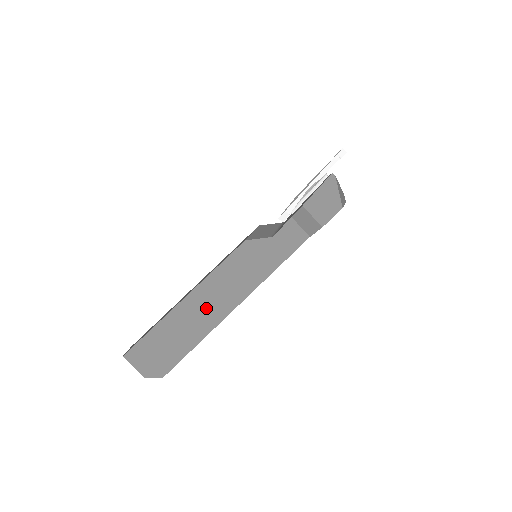
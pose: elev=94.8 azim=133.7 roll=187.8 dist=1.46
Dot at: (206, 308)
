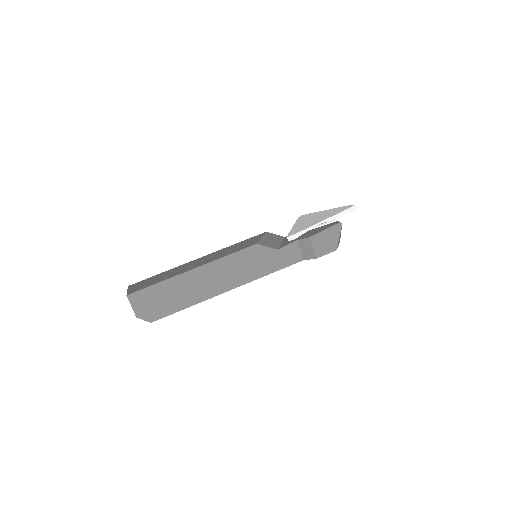
Dot at: (206, 283)
